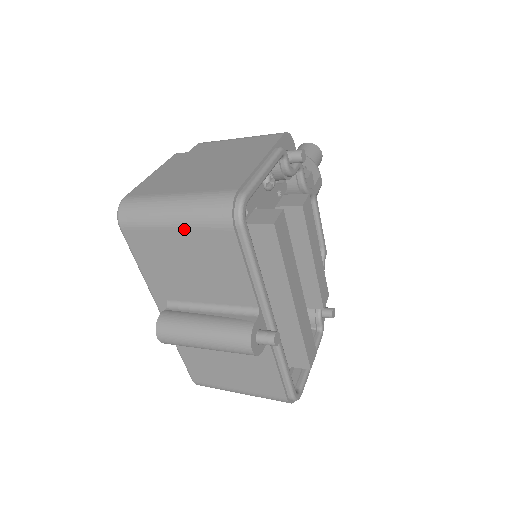
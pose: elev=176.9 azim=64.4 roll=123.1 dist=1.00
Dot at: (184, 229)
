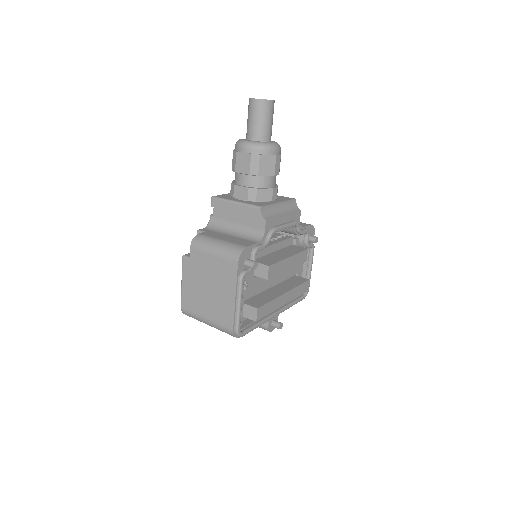
Dot at: occluded
